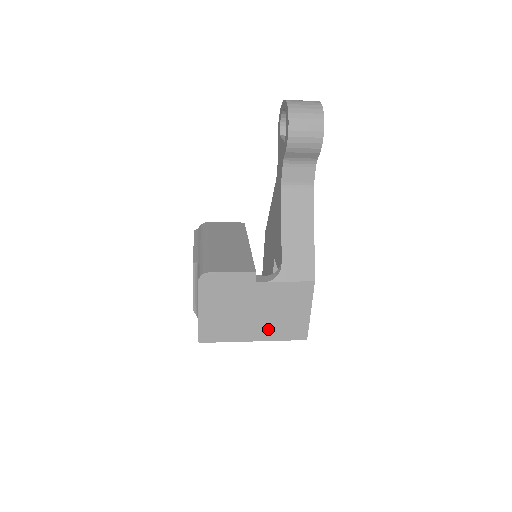
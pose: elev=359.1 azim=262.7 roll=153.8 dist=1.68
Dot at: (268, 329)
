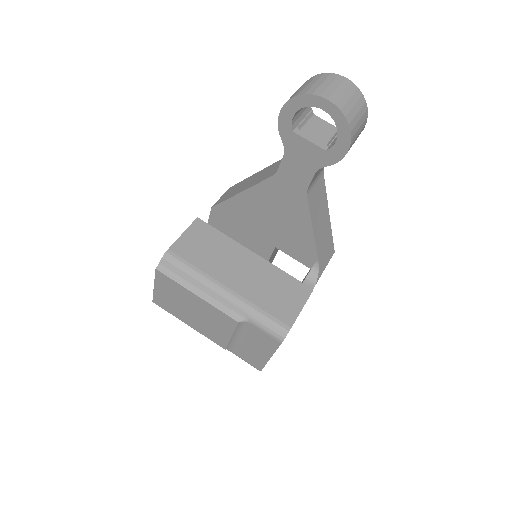
Dot at: occluded
